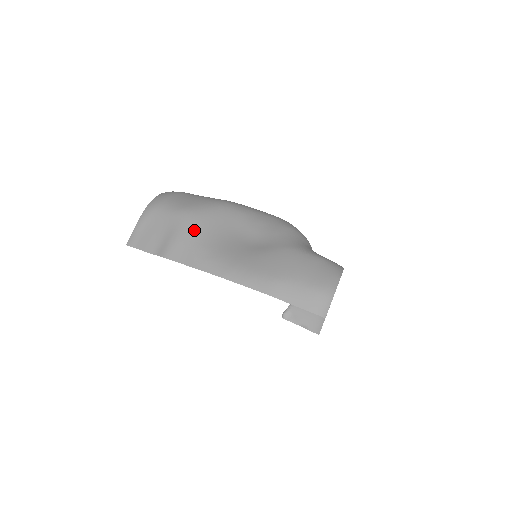
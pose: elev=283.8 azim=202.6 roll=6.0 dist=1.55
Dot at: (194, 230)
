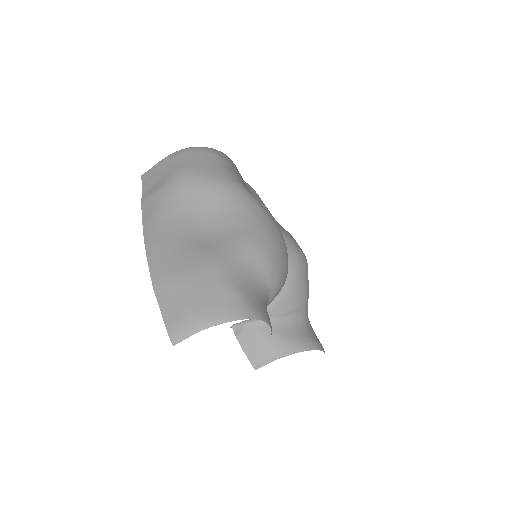
Dot at: (173, 192)
